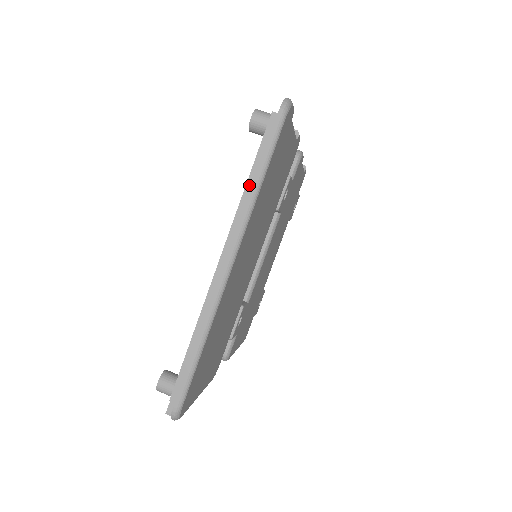
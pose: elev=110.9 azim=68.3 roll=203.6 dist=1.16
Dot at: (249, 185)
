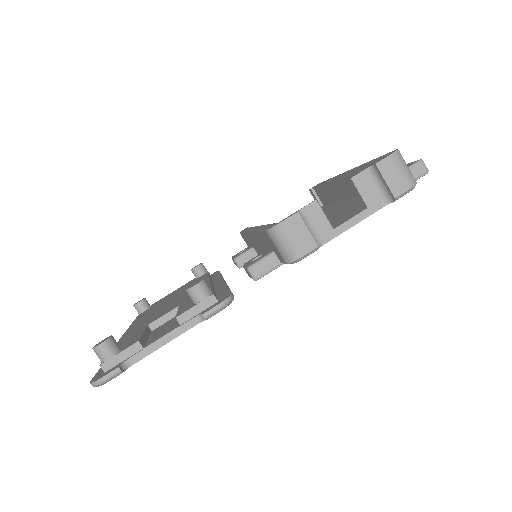
Dot at: occluded
